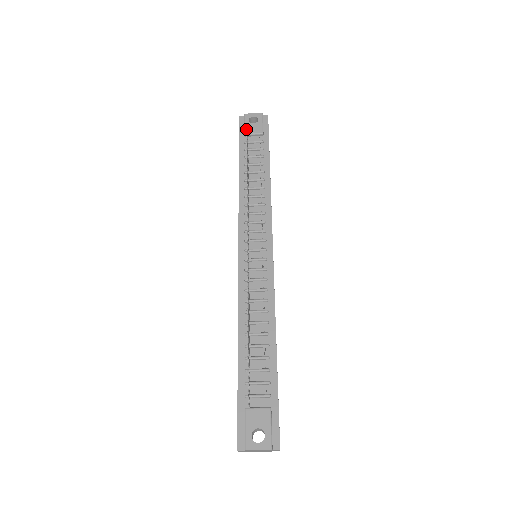
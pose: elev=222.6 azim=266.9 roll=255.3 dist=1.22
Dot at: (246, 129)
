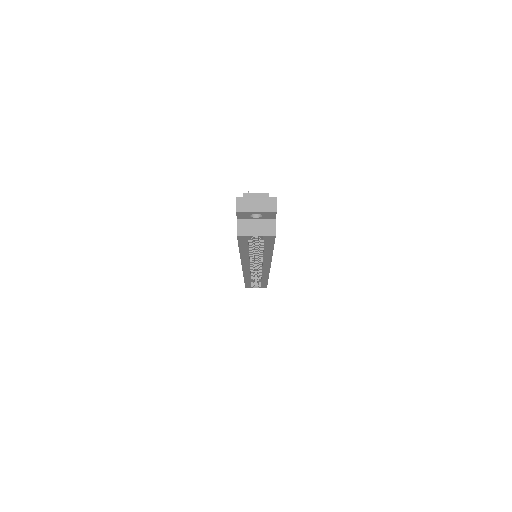
Dot at: occluded
